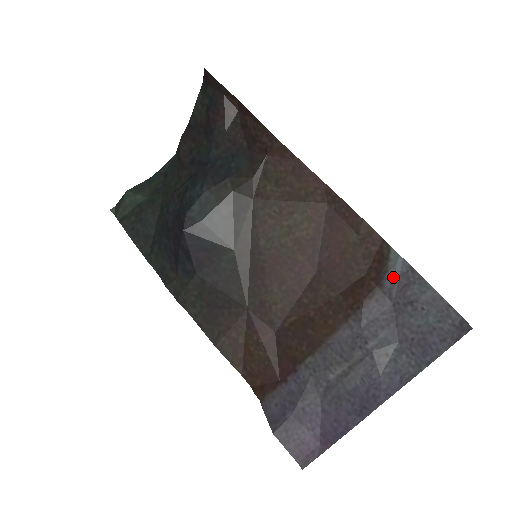
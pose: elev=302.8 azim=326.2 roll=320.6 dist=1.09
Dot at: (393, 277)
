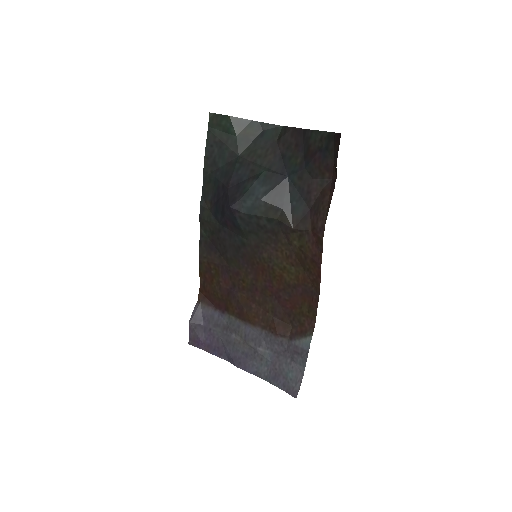
Dot at: (298, 344)
